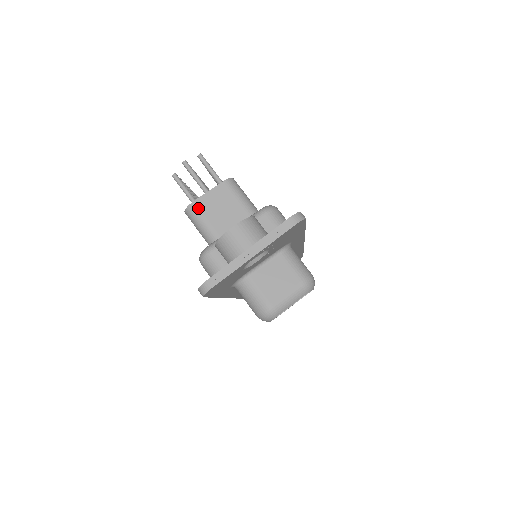
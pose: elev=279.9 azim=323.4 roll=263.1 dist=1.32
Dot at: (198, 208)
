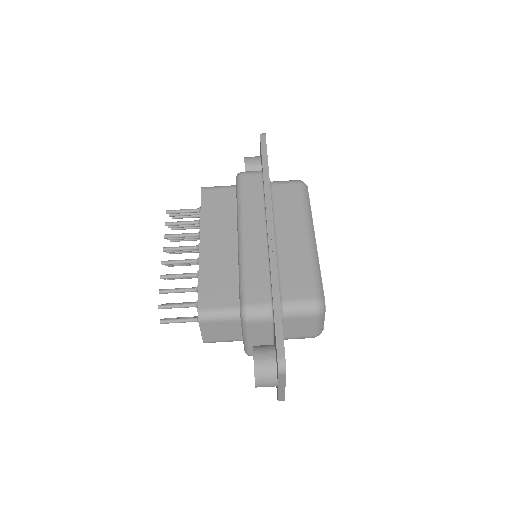
Dot at: (210, 341)
